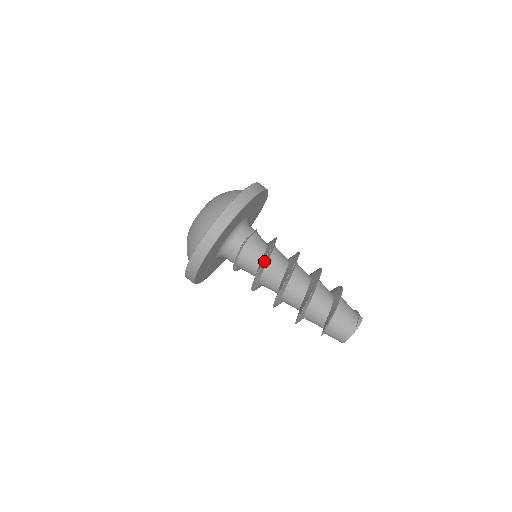
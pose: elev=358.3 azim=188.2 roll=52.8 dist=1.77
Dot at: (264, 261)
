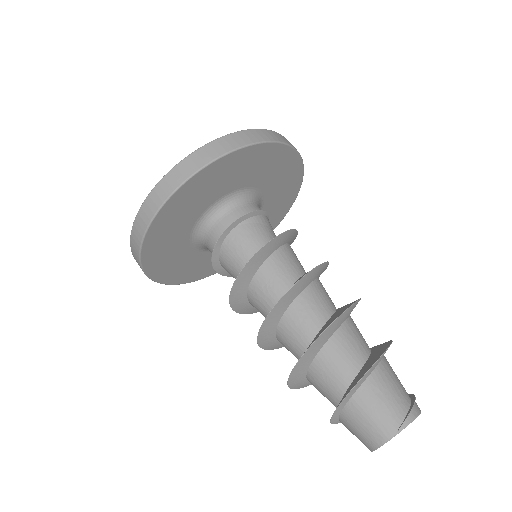
Dot at: (254, 258)
